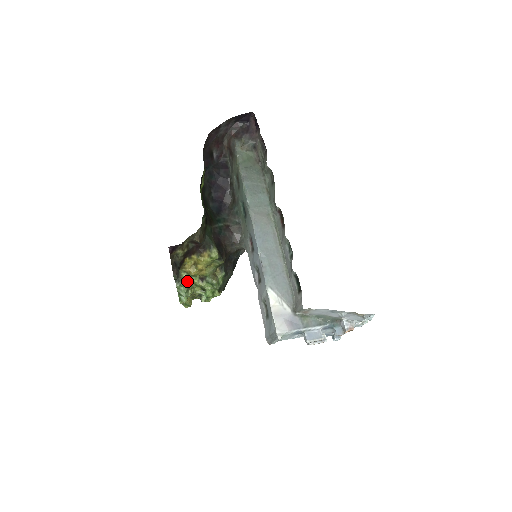
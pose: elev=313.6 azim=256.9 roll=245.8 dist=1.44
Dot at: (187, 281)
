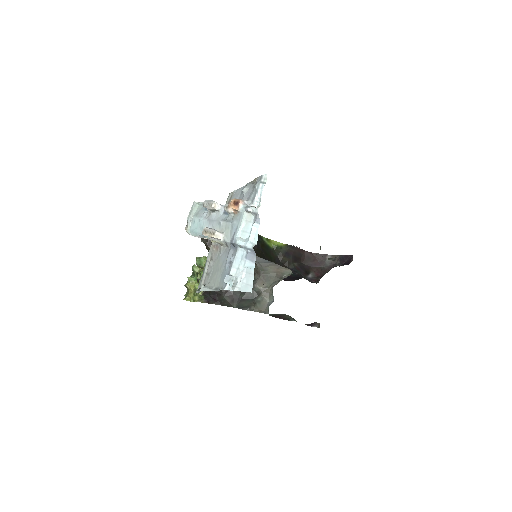
Dot at: occluded
